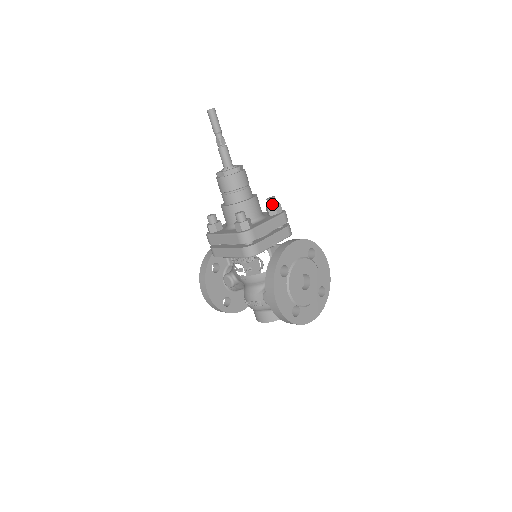
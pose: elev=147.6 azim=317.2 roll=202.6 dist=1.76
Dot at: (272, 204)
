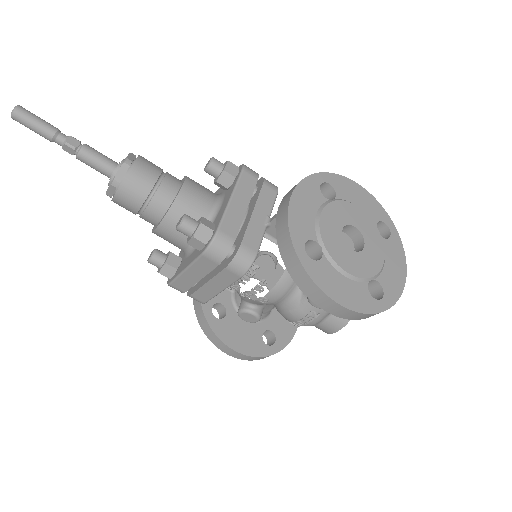
Dot at: (217, 171)
